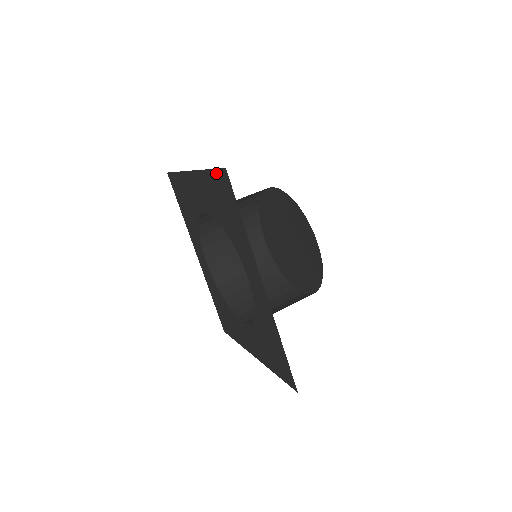
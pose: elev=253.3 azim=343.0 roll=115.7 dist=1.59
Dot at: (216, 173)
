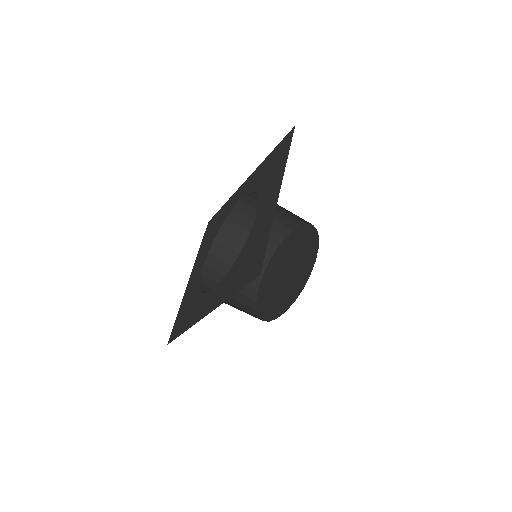
Dot at: (264, 252)
